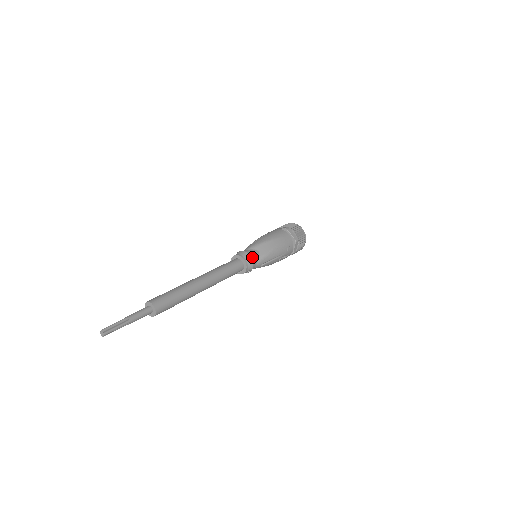
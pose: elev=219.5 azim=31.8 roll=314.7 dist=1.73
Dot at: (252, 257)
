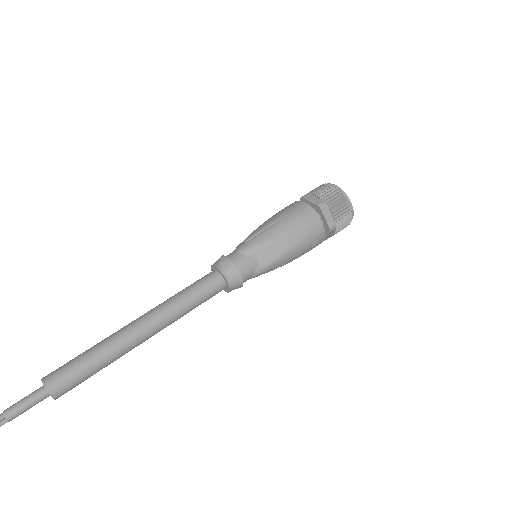
Dot at: (243, 272)
